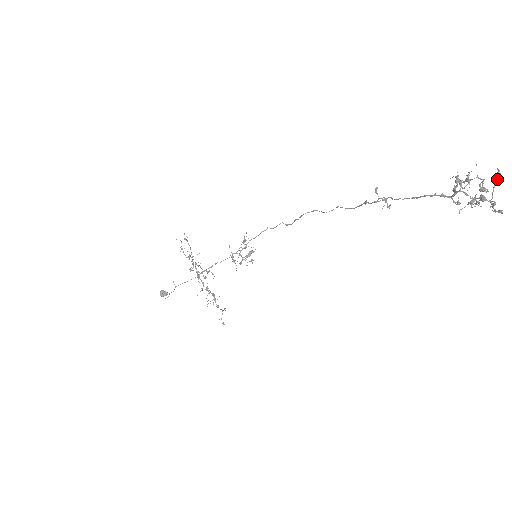
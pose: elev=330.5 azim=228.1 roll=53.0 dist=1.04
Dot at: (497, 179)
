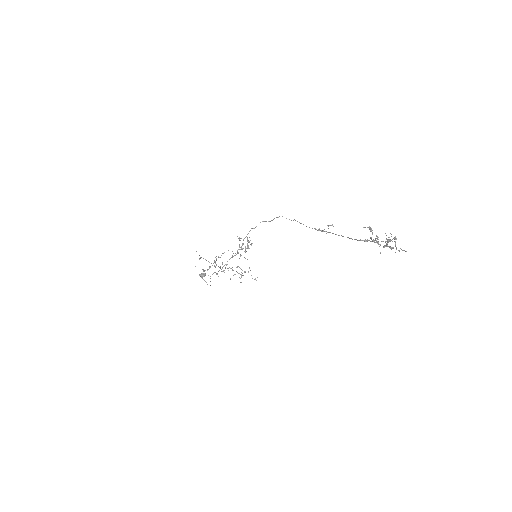
Dot at: occluded
